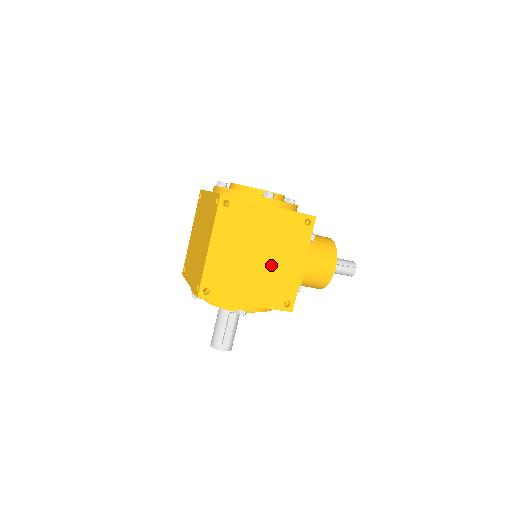
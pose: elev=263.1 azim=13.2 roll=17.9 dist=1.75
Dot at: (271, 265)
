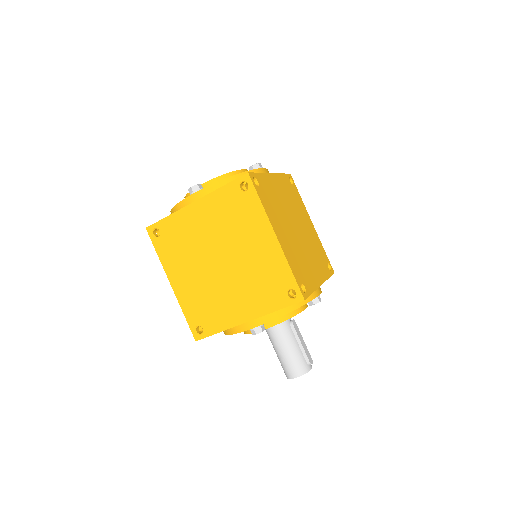
Dot at: (305, 234)
